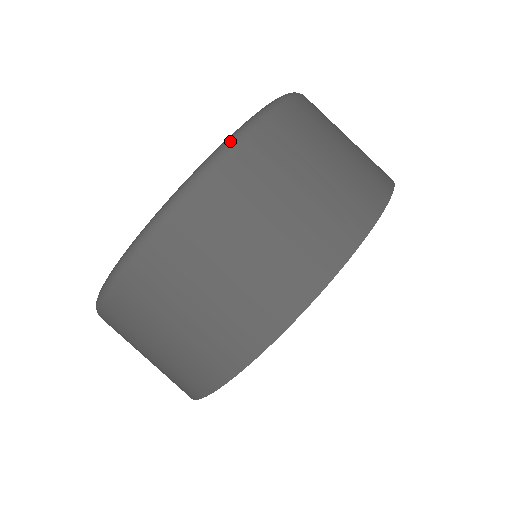
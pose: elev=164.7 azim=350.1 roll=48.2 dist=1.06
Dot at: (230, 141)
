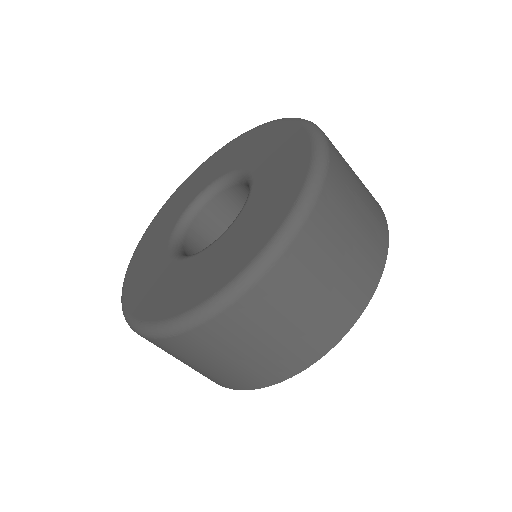
Dot at: (314, 125)
